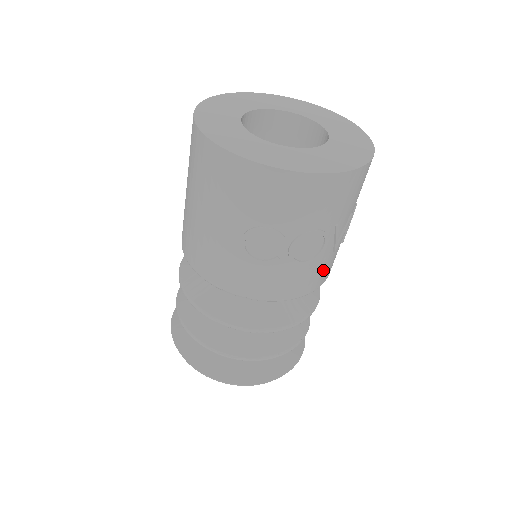
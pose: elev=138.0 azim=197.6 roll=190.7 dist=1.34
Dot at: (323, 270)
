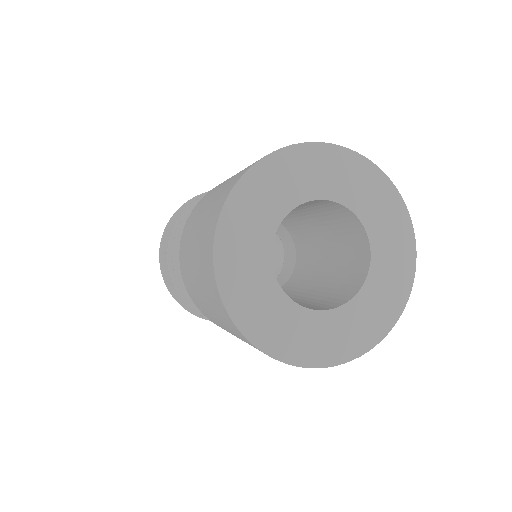
Dot at: occluded
